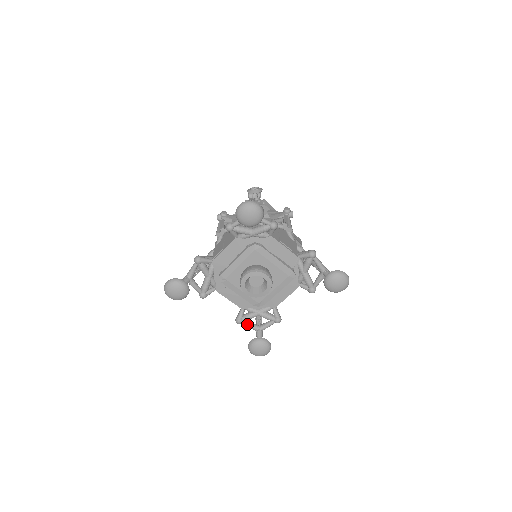
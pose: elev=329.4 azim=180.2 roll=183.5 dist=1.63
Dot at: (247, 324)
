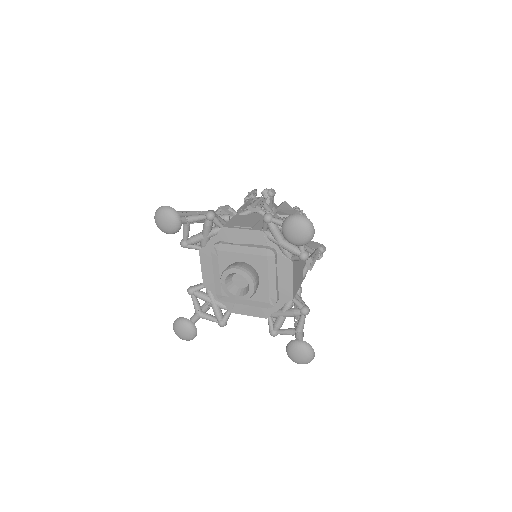
Dot at: (282, 332)
